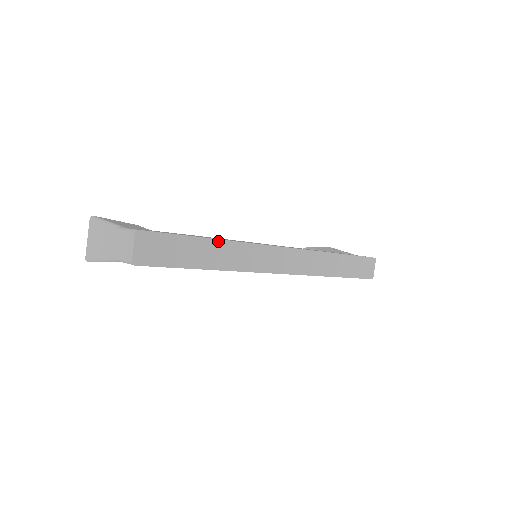
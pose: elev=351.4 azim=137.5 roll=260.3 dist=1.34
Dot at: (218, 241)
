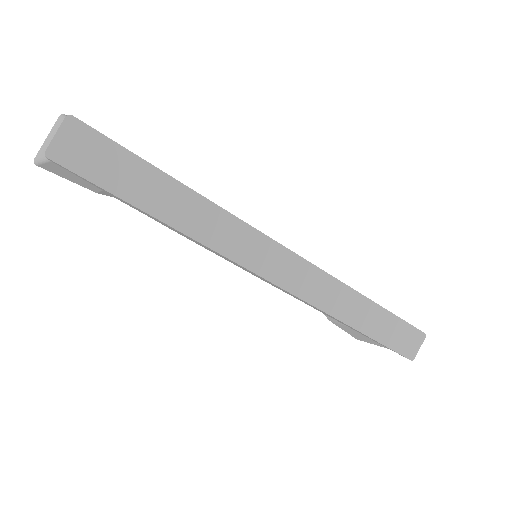
Dot at: (188, 190)
